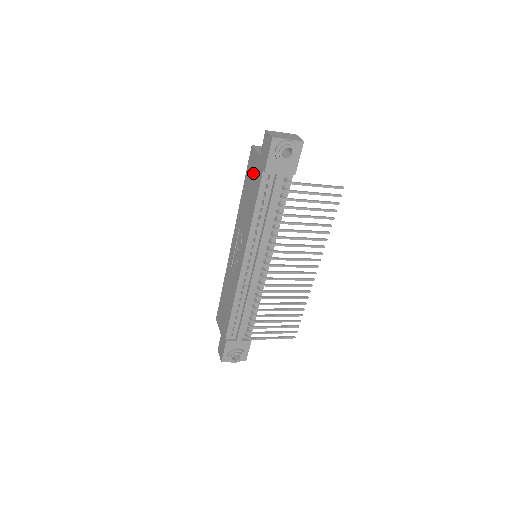
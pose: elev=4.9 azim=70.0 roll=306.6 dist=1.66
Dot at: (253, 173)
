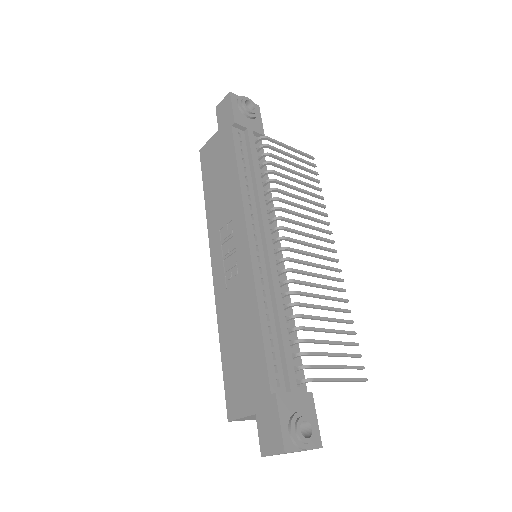
Dot at: (215, 155)
